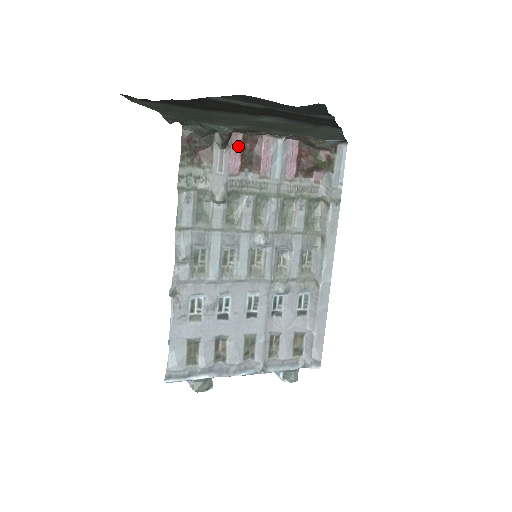
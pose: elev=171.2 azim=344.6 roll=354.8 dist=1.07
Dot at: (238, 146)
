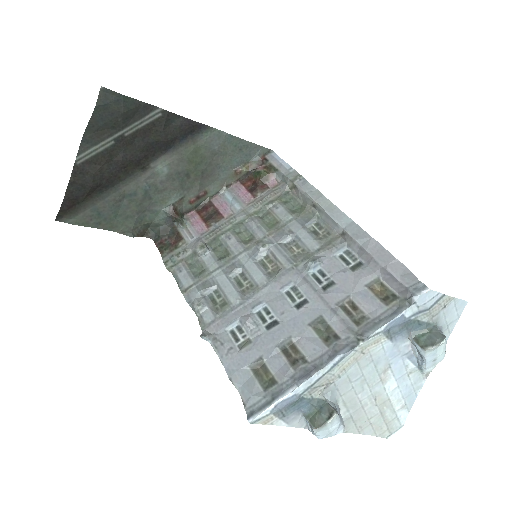
Dot at: (196, 218)
